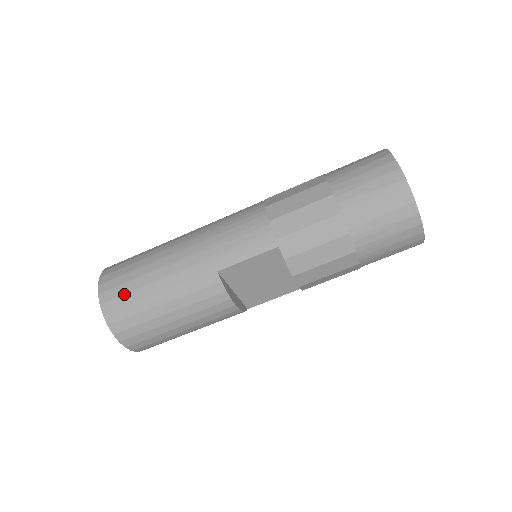
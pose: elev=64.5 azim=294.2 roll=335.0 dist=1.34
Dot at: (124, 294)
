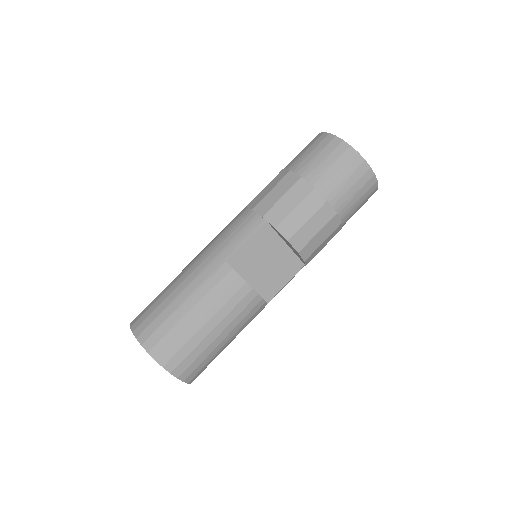
Dot at: (154, 319)
